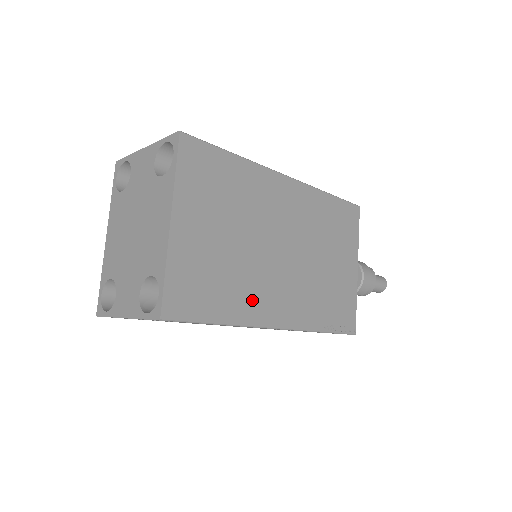
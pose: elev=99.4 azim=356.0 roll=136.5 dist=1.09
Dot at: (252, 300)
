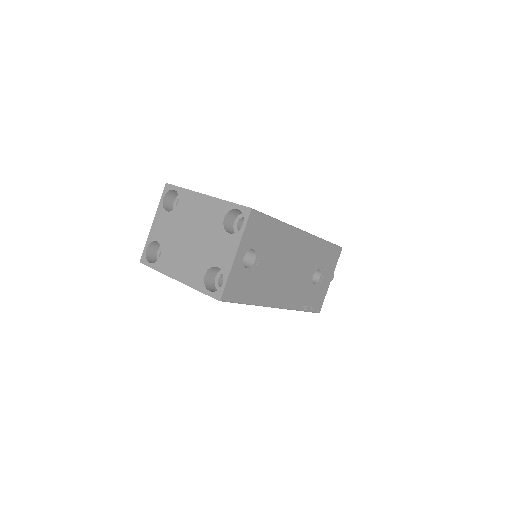
Dot at: occluded
